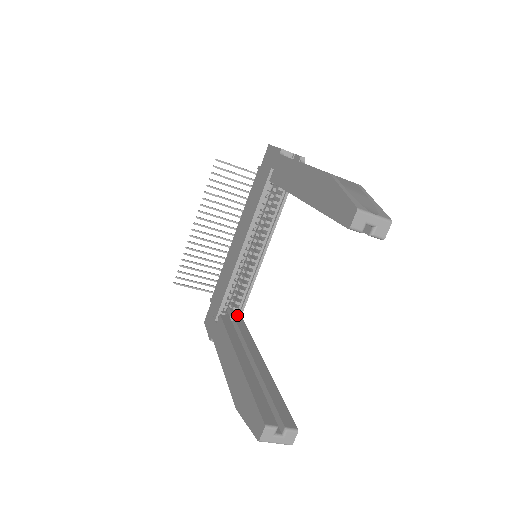
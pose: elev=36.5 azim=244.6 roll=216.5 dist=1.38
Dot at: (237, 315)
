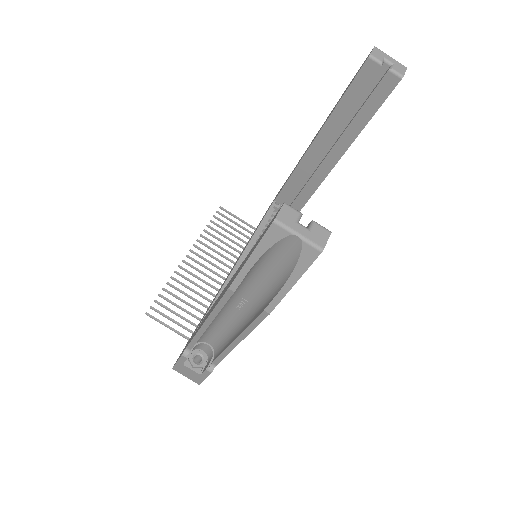
Dot at: occluded
